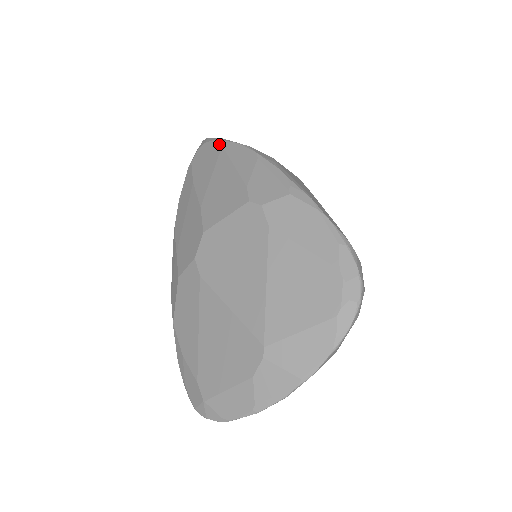
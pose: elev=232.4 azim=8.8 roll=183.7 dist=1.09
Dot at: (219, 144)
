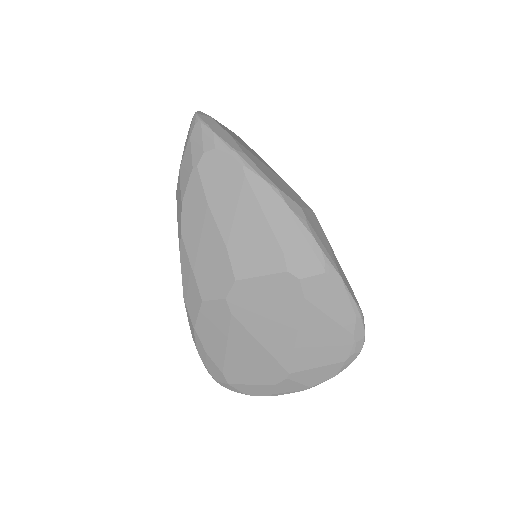
Dot at: (240, 169)
